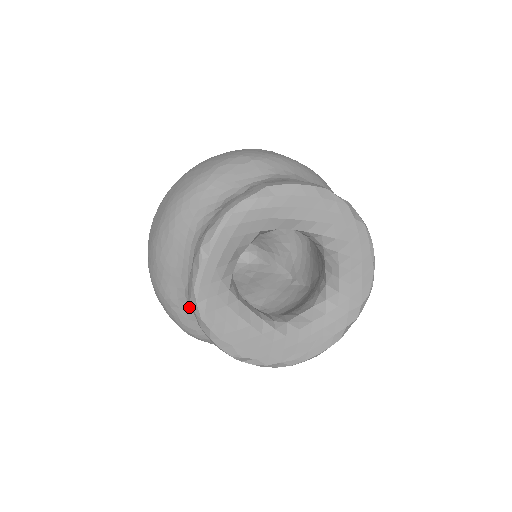
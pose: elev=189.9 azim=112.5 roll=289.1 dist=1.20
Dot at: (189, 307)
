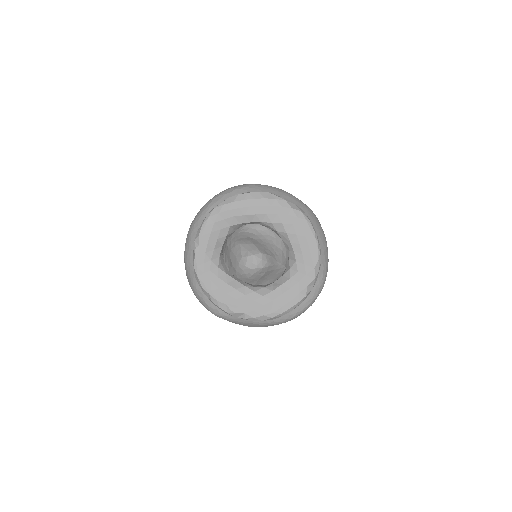
Dot at: occluded
